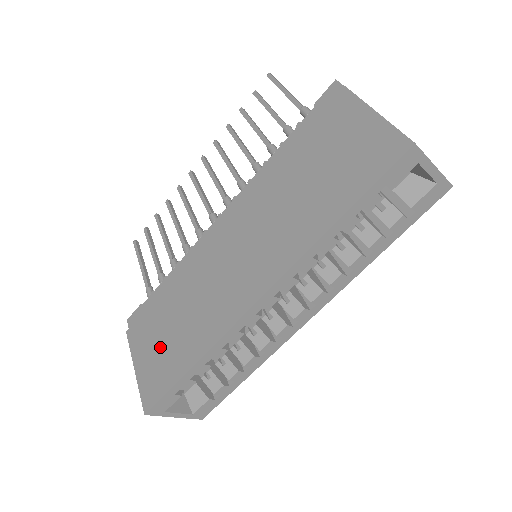
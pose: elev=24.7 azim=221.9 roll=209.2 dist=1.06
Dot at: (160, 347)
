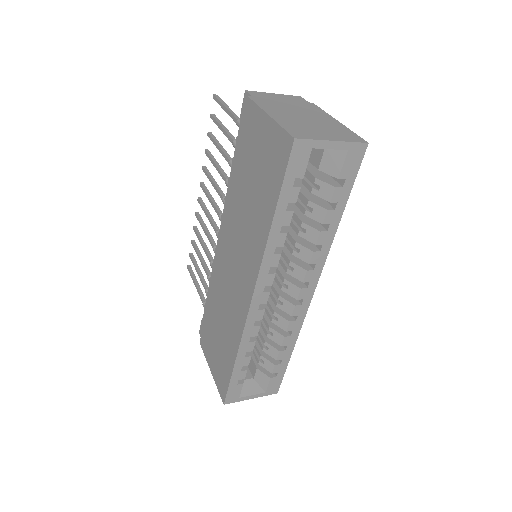
Dot at: (217, 351)
